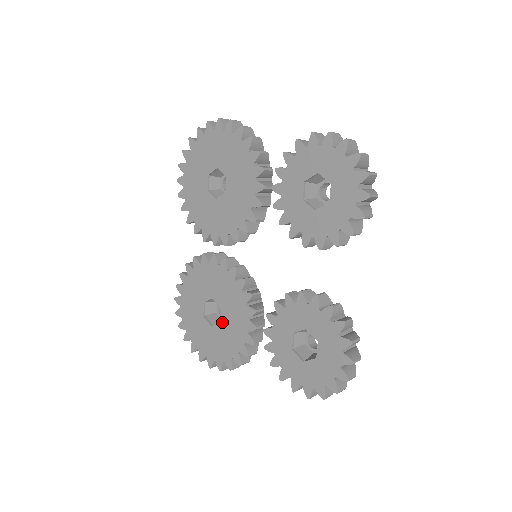
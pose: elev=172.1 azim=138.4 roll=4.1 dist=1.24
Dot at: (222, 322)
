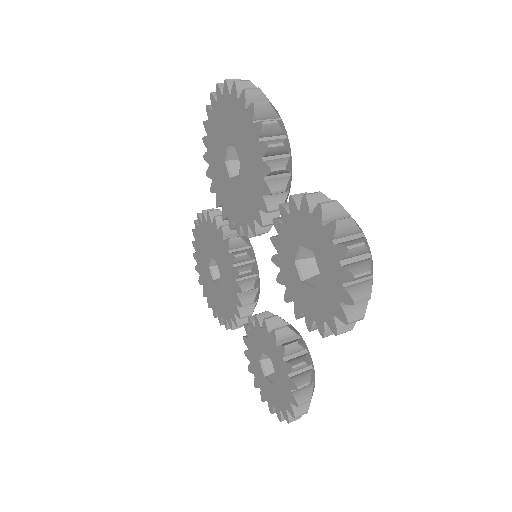
Dot at: (220, 286)
